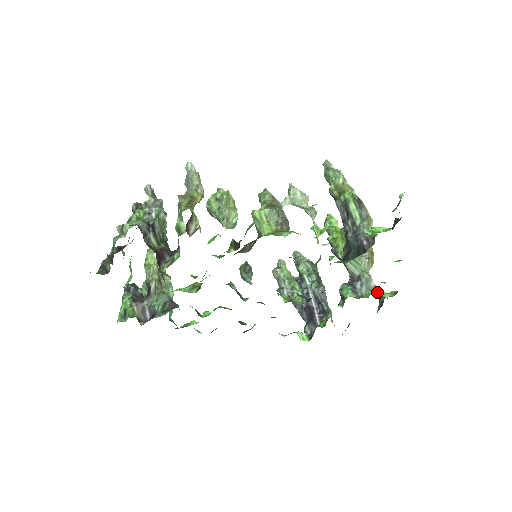
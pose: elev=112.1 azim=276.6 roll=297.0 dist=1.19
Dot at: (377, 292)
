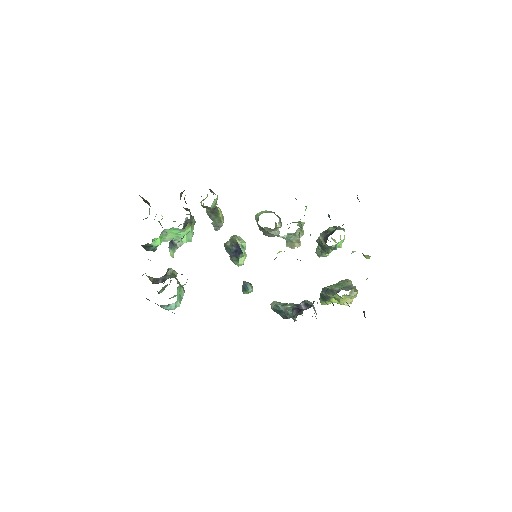
Dot at: occluded
